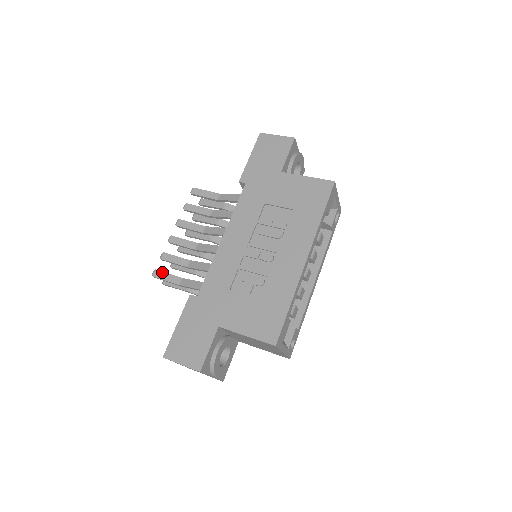
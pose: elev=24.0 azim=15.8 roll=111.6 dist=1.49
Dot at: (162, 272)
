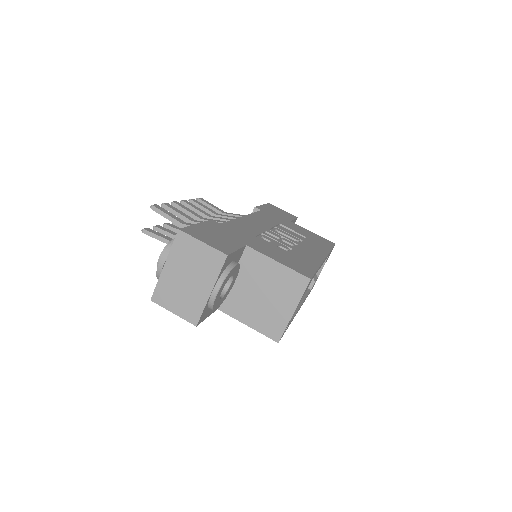
Dot at: (164, 209)
